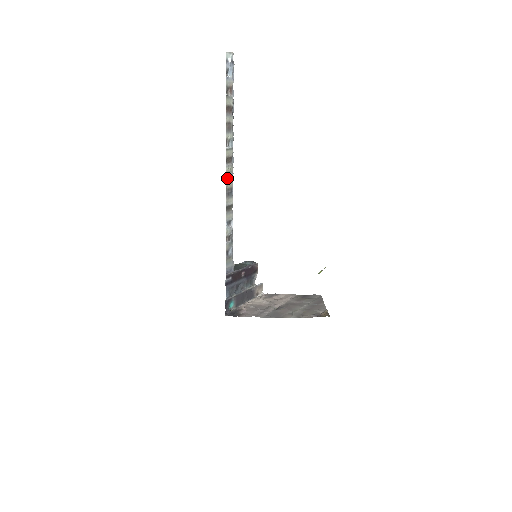
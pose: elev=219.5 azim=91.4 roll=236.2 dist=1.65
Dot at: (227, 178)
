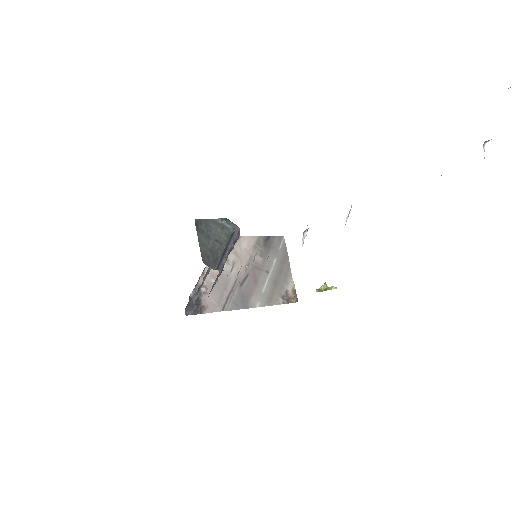
Dot at: (303, 232)
